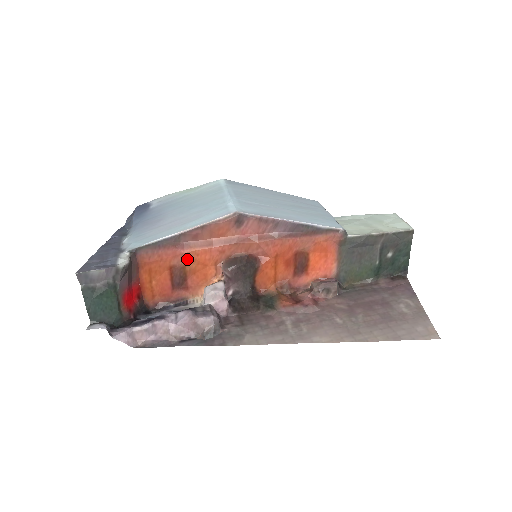
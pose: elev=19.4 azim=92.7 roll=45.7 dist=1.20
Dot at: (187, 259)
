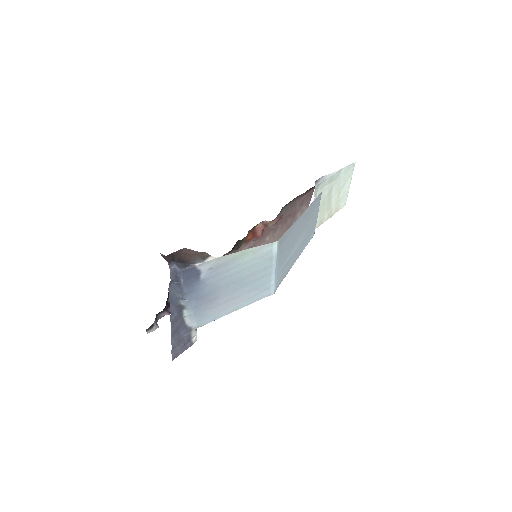
Dot at: occluded
